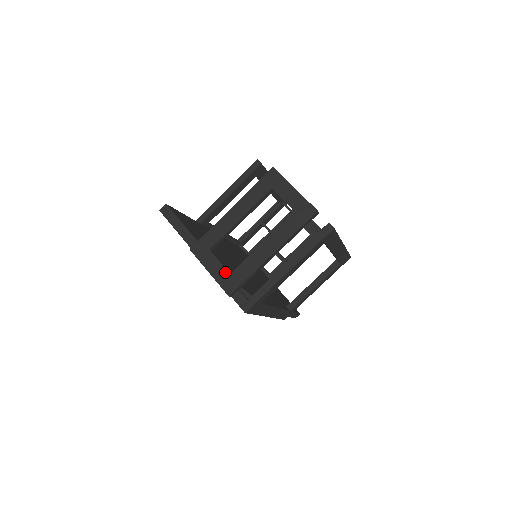
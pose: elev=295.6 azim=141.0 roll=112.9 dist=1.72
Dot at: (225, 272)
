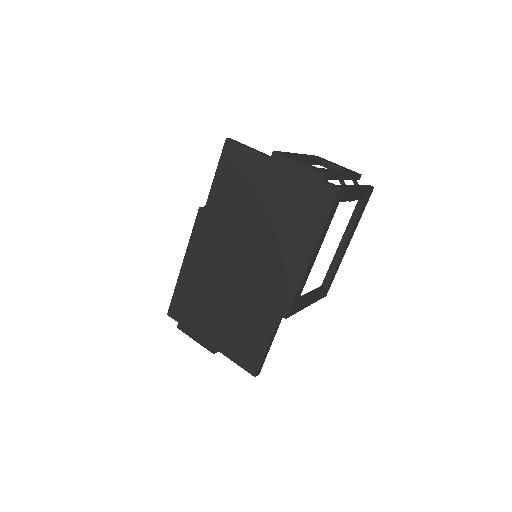
Dot at: (313, 166)
